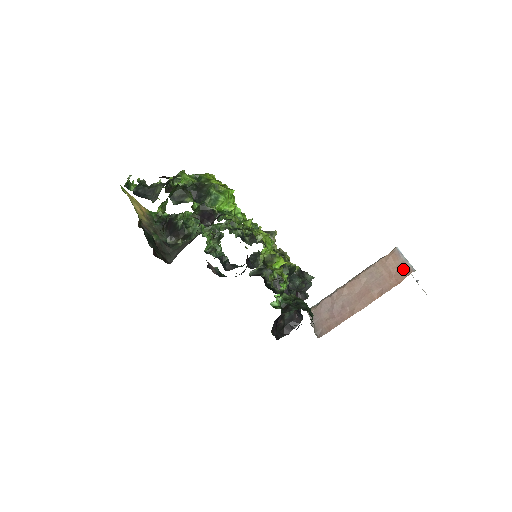
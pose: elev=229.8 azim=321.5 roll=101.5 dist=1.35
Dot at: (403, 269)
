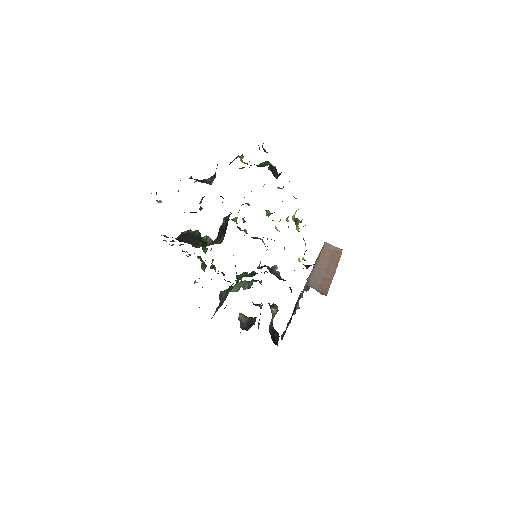
Dot at: (336, 251)
